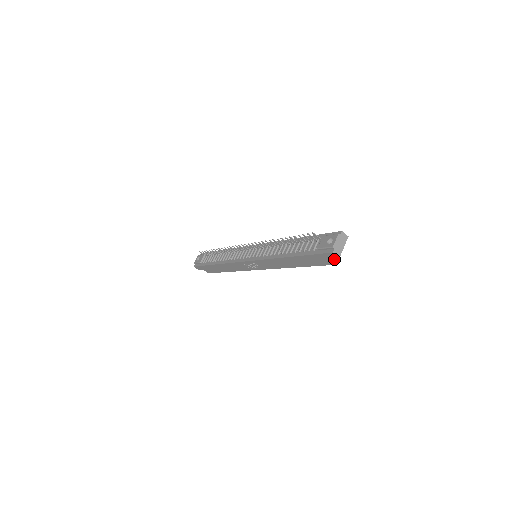
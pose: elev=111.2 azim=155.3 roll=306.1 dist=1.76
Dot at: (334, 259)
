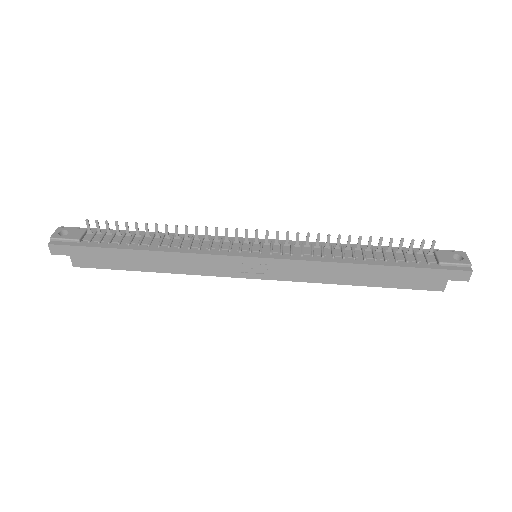
Dot at: (445, 283)
